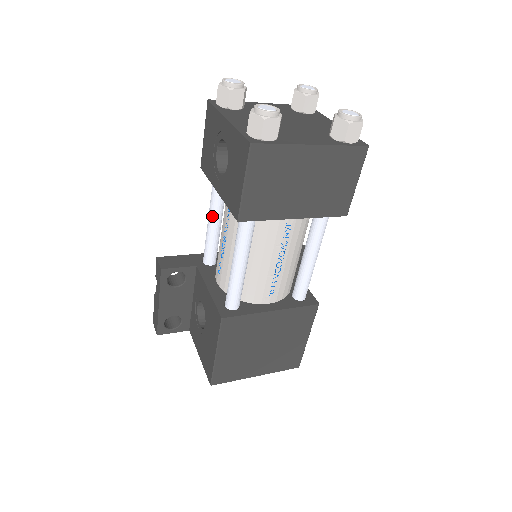
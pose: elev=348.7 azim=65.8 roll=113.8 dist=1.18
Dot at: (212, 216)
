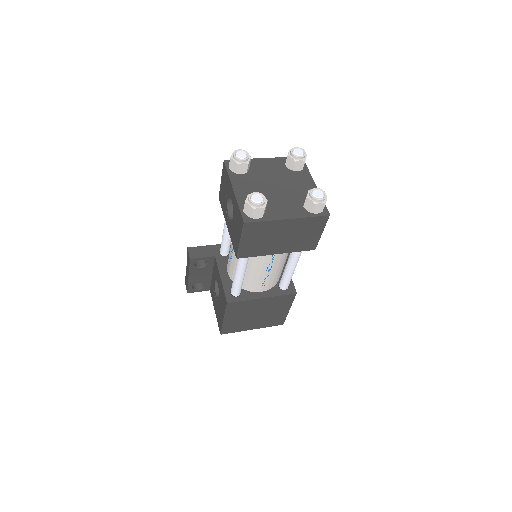
Dot at: (226, 229)
